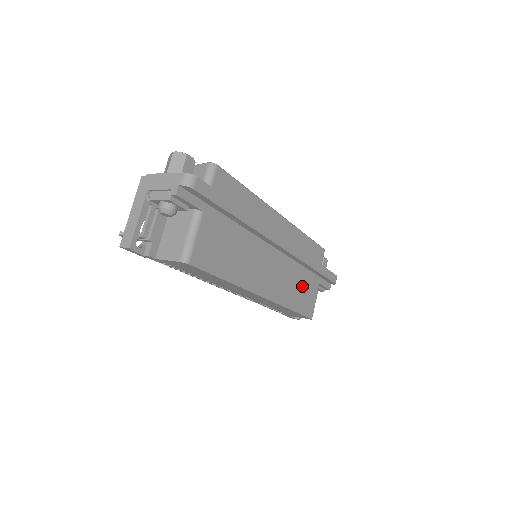
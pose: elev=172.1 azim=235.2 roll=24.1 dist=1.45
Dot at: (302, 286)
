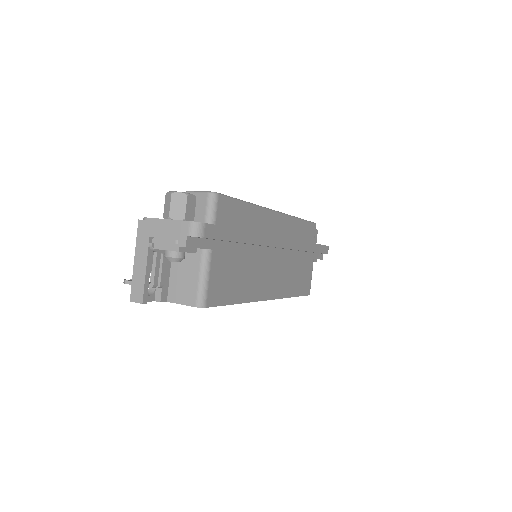
Dot at: (300, 270)
